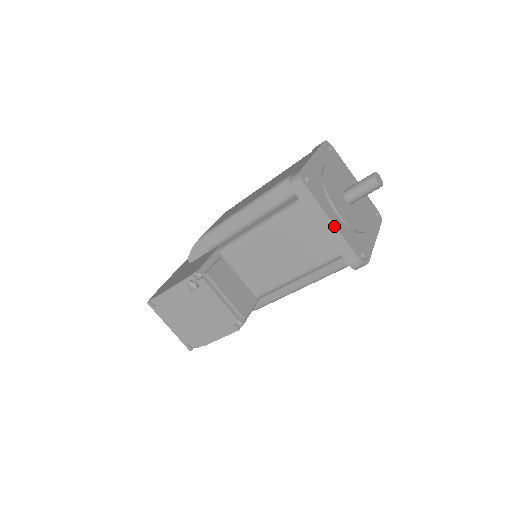
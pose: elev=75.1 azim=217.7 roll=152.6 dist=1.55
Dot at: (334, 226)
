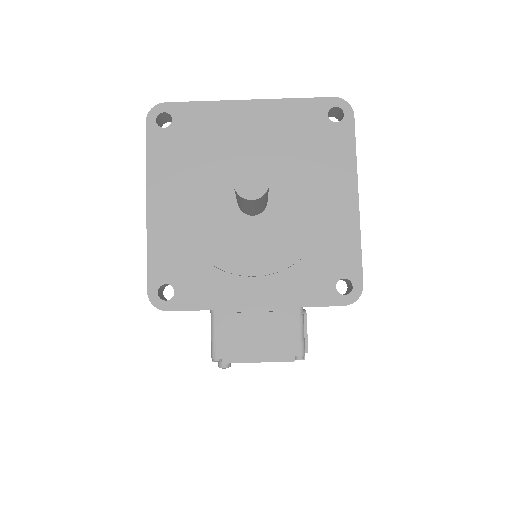
Dot at: (262, 308)
